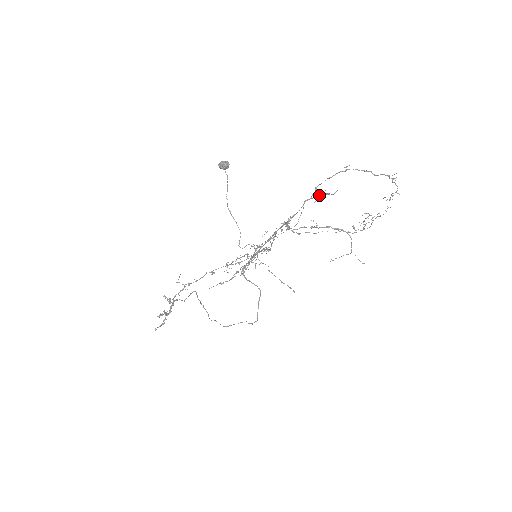
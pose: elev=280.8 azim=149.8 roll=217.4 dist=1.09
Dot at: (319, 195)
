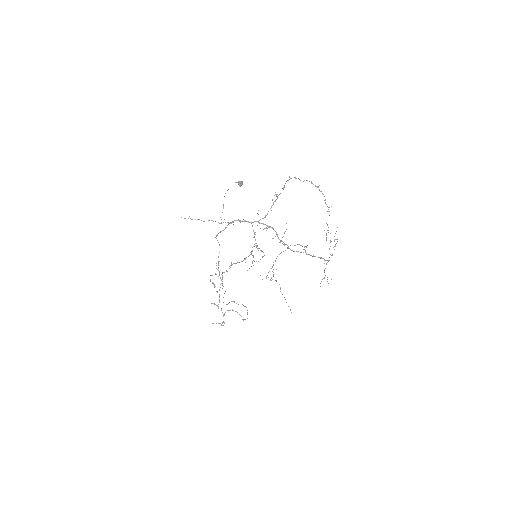
Dot at: occluded
